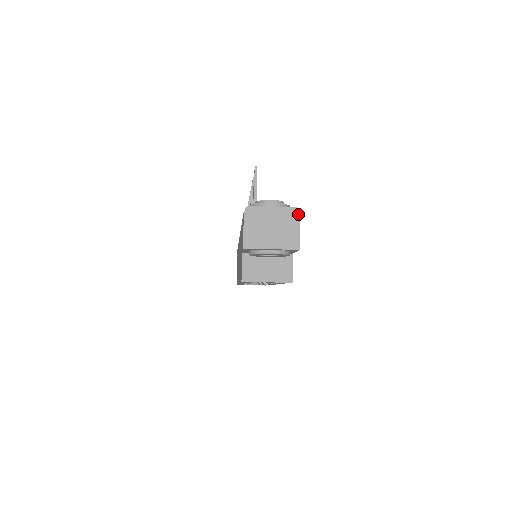
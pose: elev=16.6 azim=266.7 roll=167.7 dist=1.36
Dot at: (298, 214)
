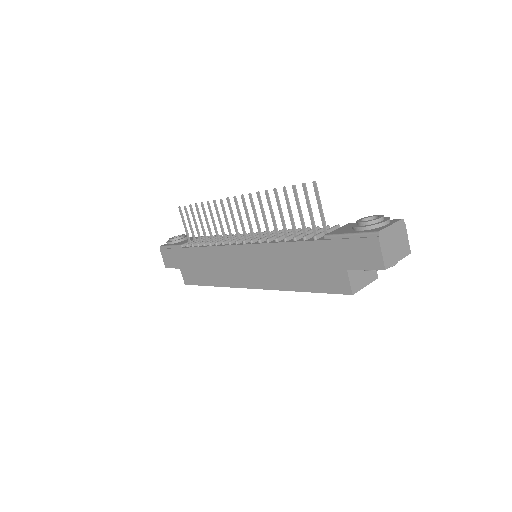
Dot at: (404, 224)
